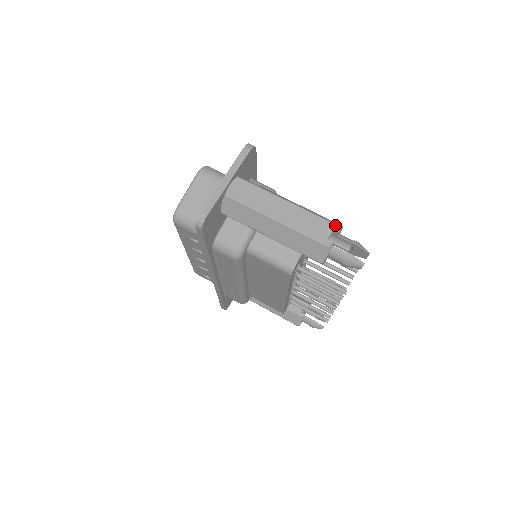
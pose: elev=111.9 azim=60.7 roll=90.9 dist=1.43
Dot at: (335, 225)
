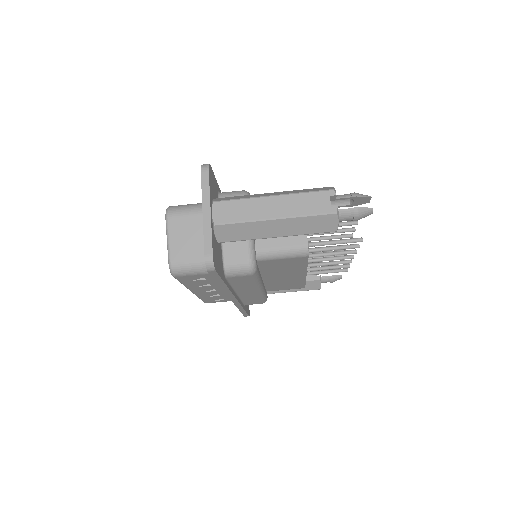
Dot at: (328, 191)
